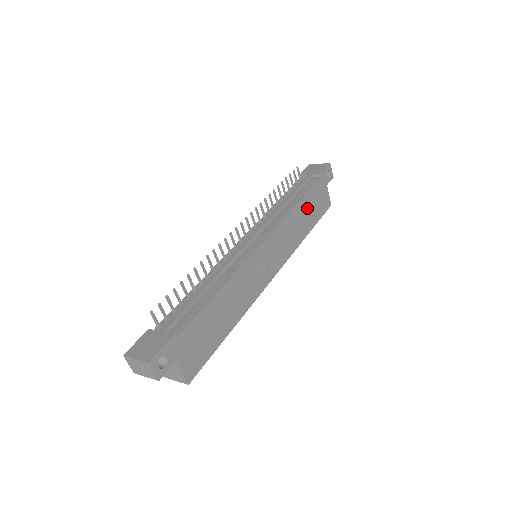
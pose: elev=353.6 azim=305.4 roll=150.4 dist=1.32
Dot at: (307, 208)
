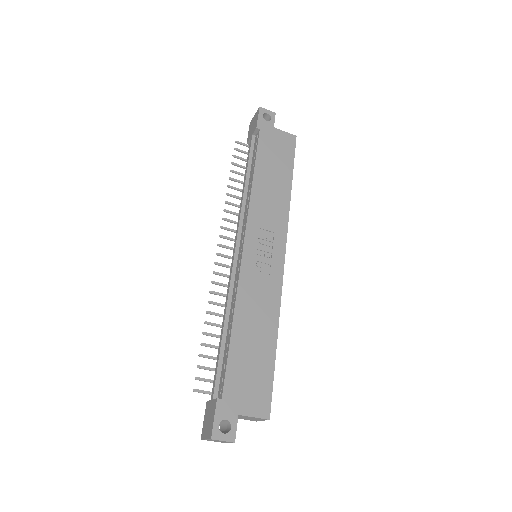
Dot at: (269, 169)
